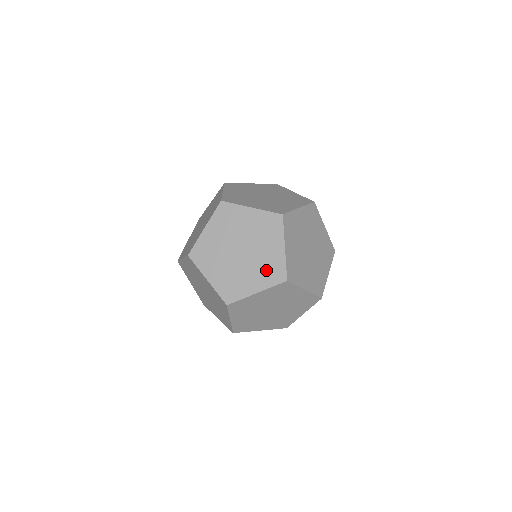
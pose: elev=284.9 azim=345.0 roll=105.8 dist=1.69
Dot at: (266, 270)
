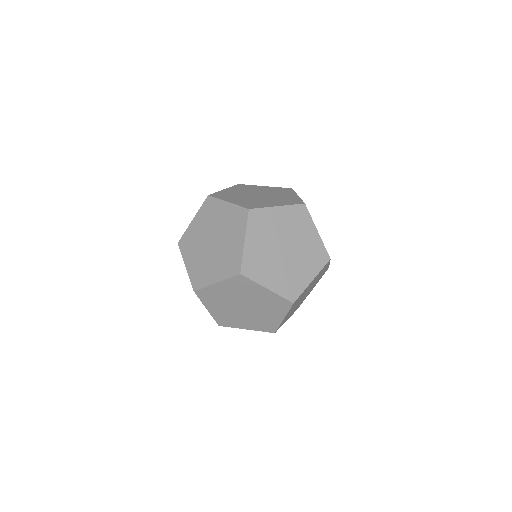
Dot at: (312, 257)
